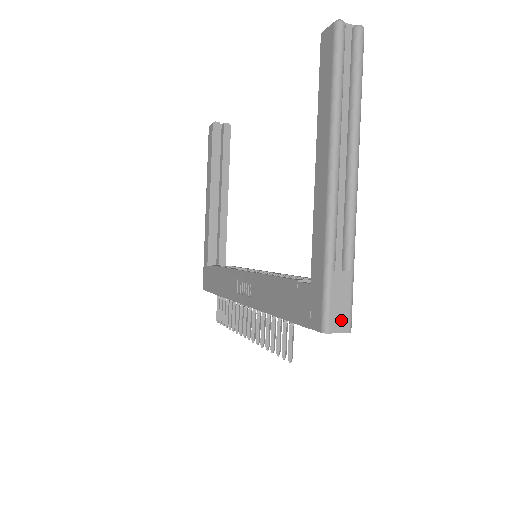
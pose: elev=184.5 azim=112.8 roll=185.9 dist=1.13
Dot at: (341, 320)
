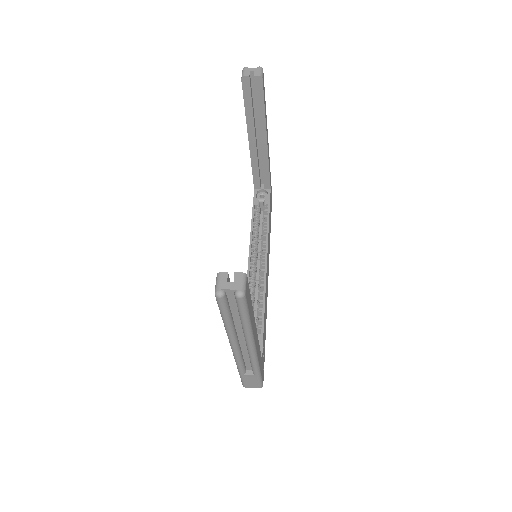
Dot at: (253, 385)
